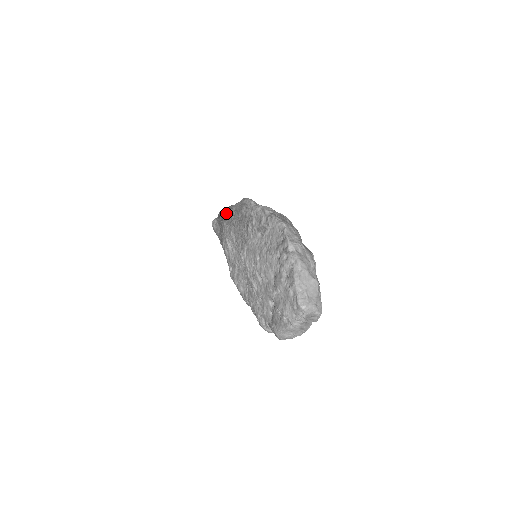
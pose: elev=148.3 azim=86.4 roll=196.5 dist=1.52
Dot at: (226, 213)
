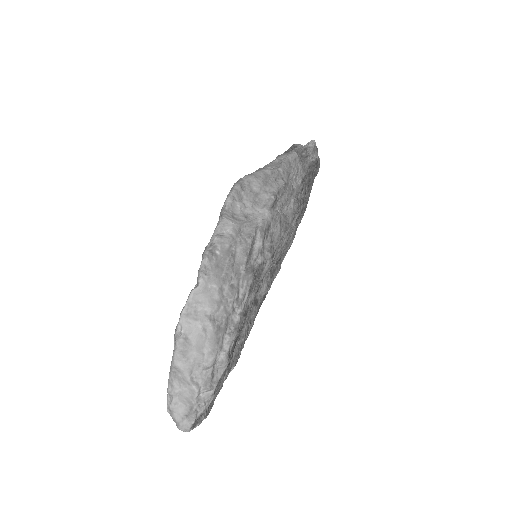
Dot at: occluded
